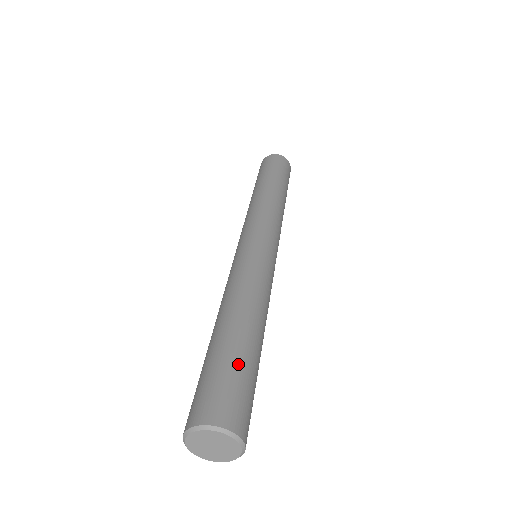
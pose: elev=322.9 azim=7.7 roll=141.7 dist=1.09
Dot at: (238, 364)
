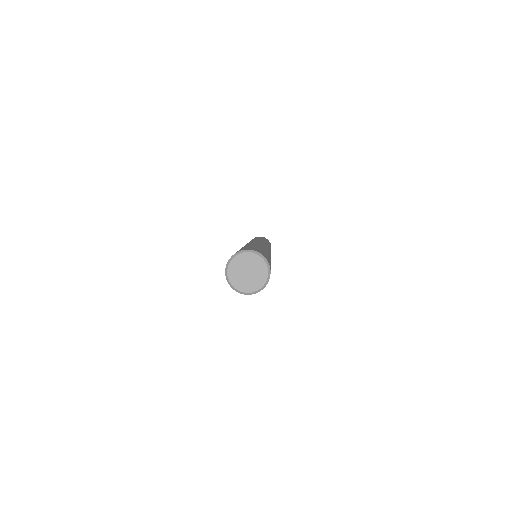
Dot at: occluded
